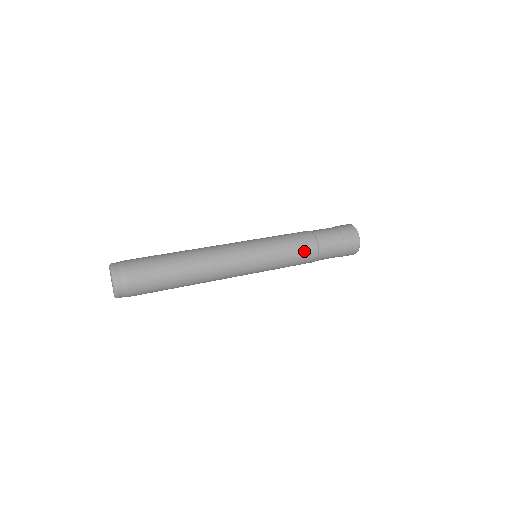
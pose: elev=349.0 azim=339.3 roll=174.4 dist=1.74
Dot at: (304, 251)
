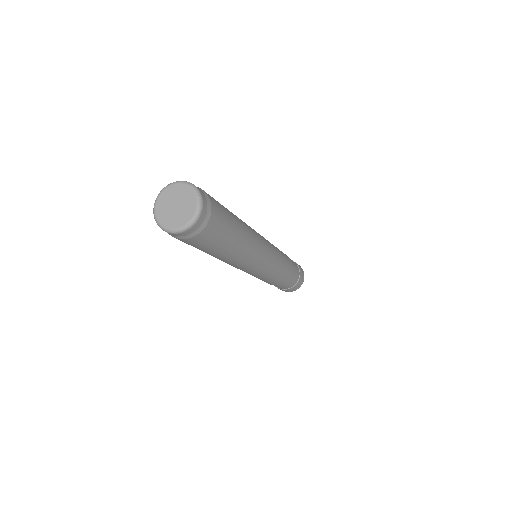
Dot at: (288, 268)
